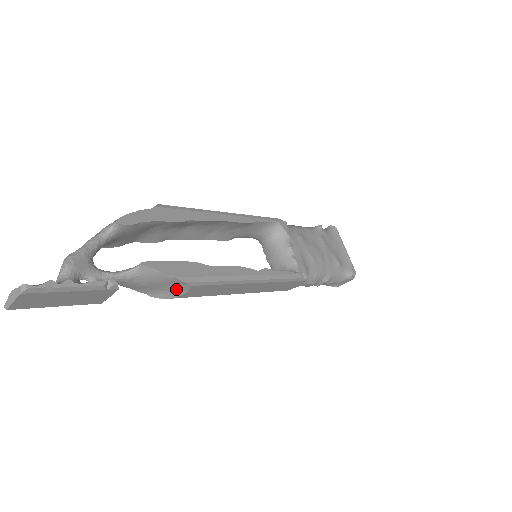
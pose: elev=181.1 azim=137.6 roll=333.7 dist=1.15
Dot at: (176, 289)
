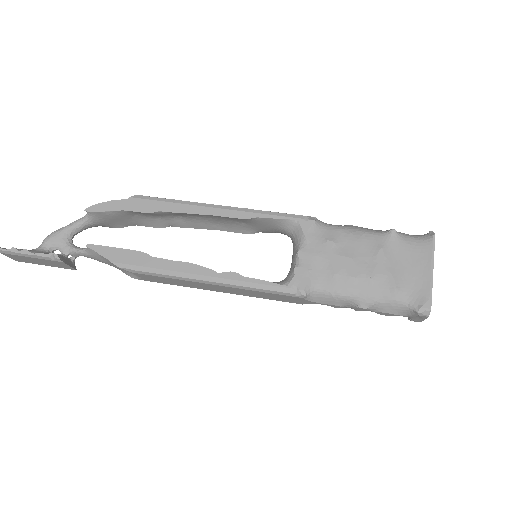
Dot at: occluded
